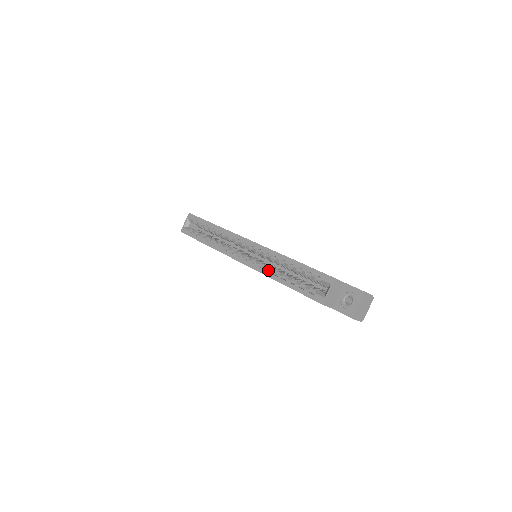
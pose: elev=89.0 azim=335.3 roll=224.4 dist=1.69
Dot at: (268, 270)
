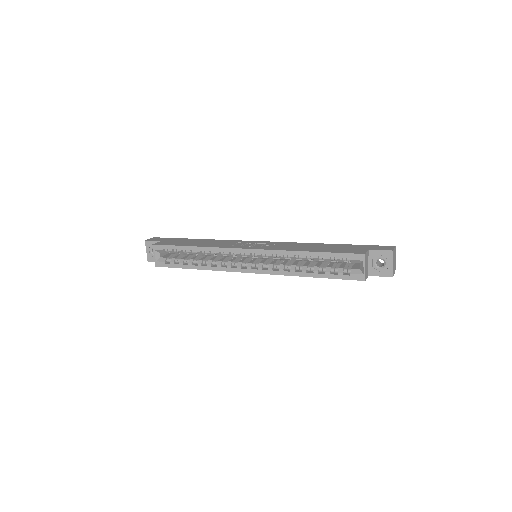
Dot at: (286, 269)
